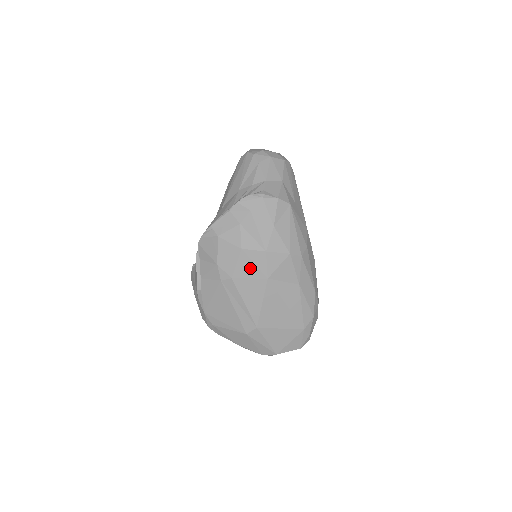
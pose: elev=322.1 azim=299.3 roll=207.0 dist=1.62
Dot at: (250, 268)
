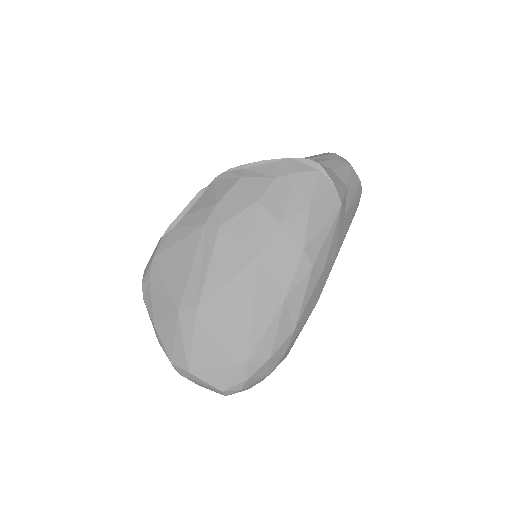
Dot at: (249, 229)
